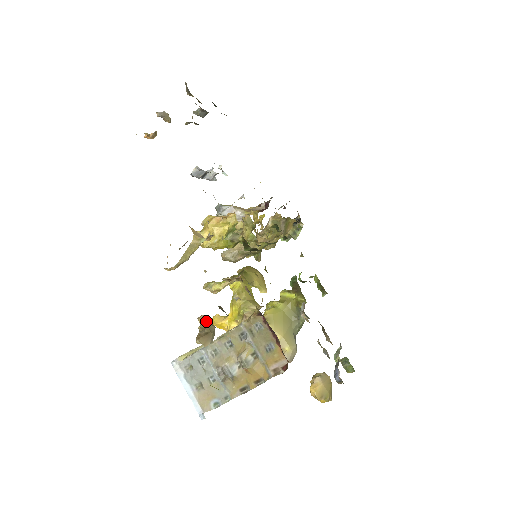
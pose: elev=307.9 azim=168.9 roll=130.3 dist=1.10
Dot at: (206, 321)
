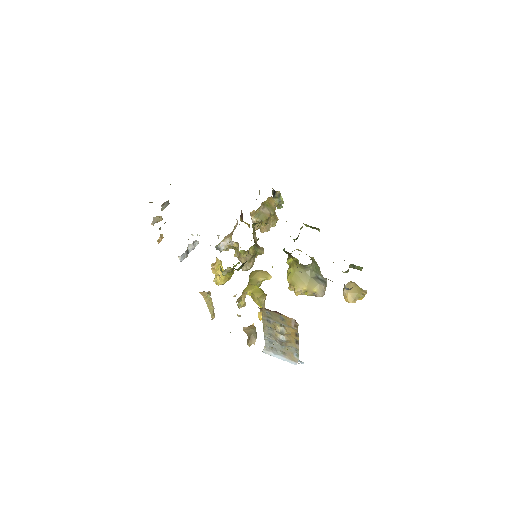
Dot at: (246, 330)
